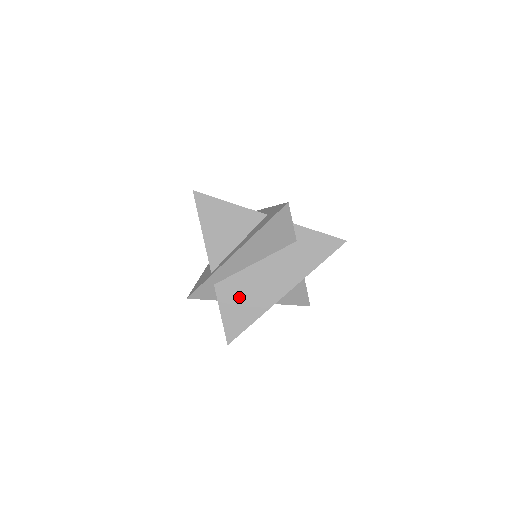
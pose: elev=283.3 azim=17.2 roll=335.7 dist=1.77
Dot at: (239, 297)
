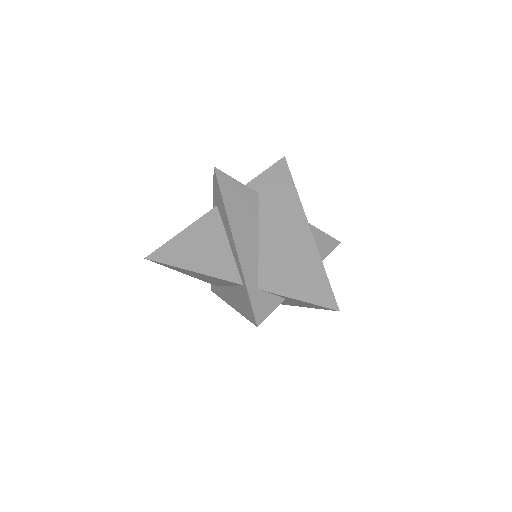
Dot at: (287, 271)
